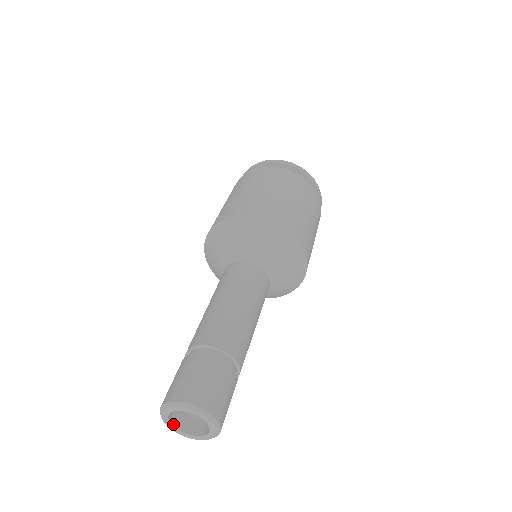
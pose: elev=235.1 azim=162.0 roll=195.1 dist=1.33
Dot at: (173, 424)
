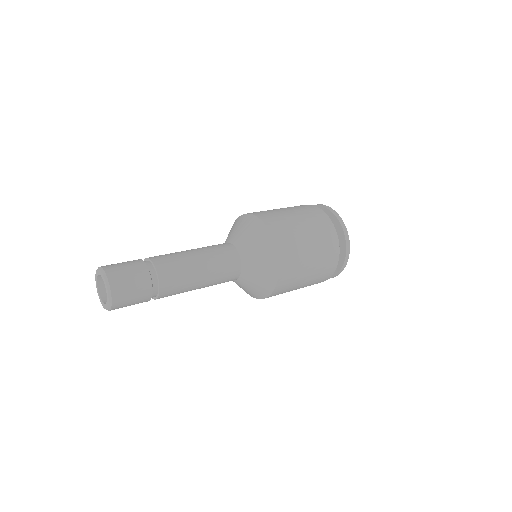
Dot at: (99, 276)
